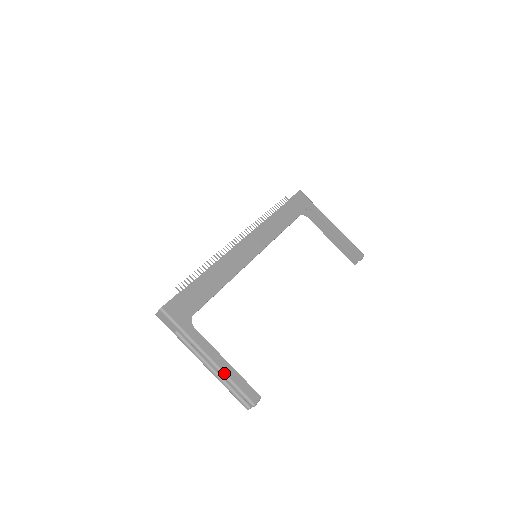
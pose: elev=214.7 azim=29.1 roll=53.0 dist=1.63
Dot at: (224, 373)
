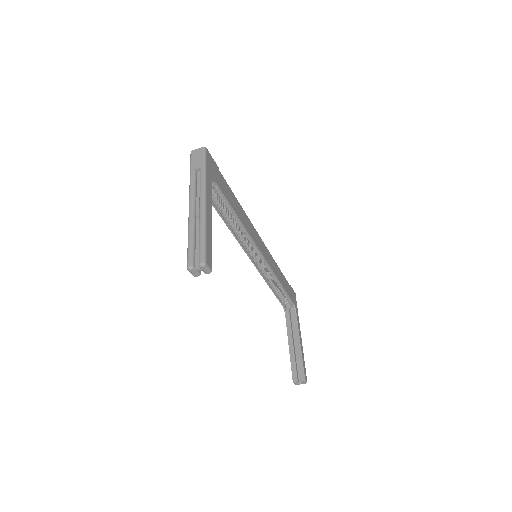
Dot at: (206, 220)
